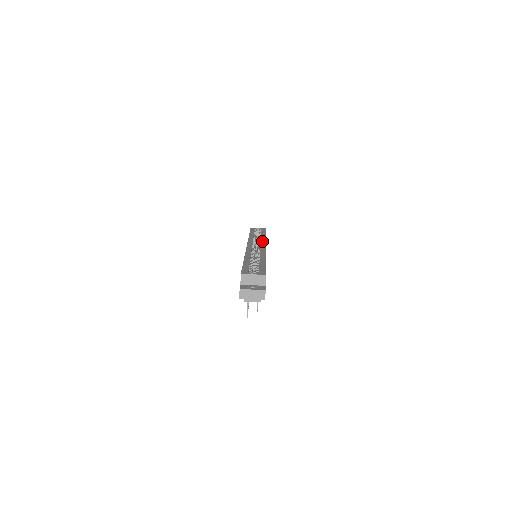
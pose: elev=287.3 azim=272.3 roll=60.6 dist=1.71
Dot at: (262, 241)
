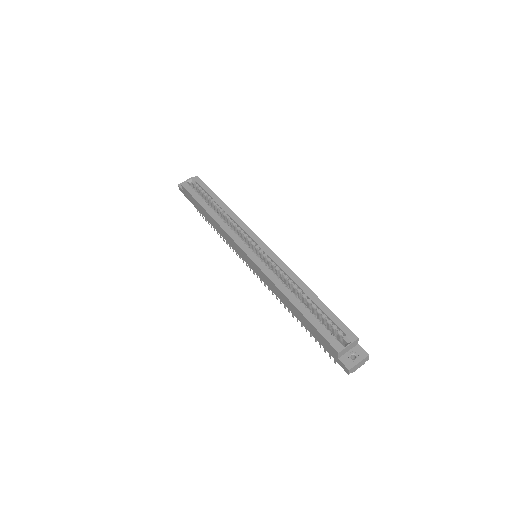
Dot at: (246, 230)
